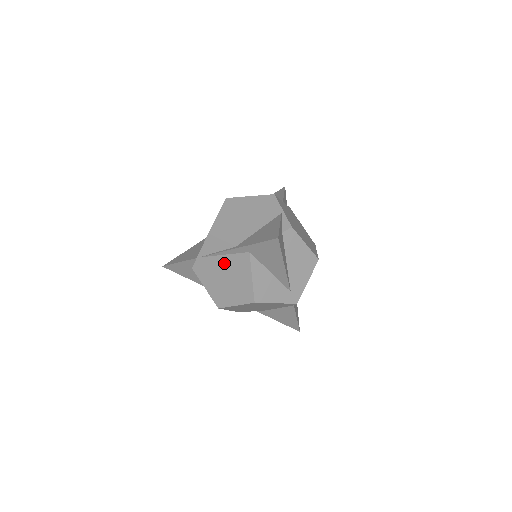
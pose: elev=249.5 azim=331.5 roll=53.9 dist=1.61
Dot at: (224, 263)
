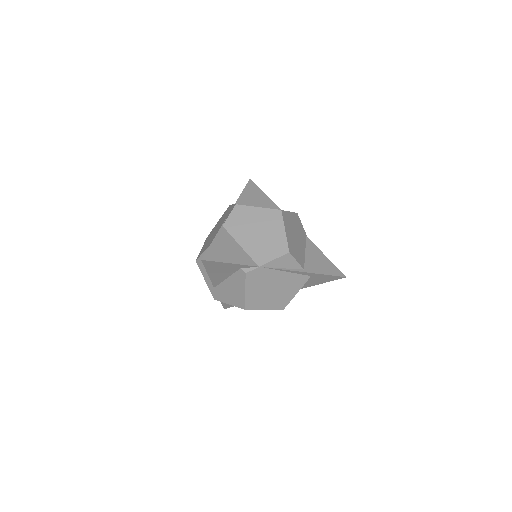
Dot at: (283, 278)
